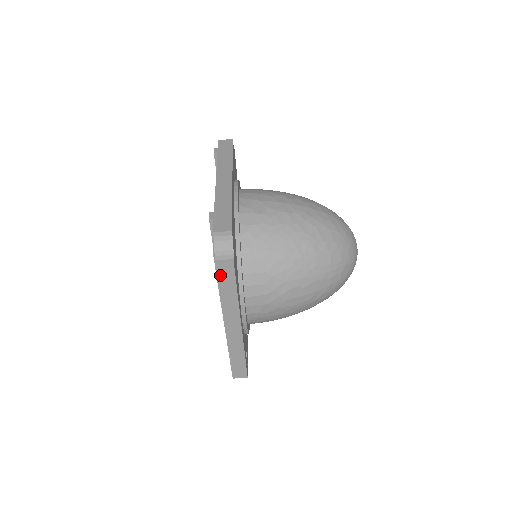
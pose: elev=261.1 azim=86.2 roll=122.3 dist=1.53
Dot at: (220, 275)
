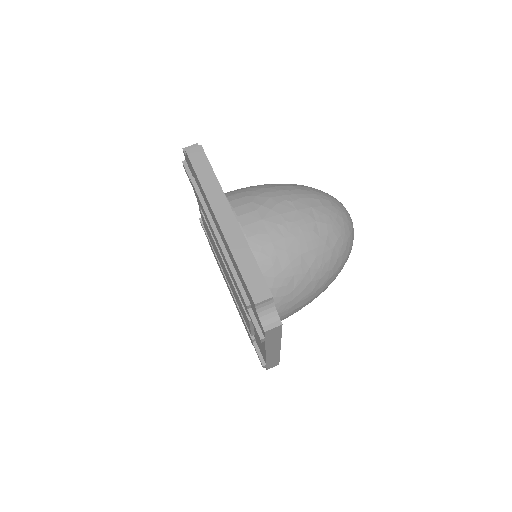
Dot at: (193, 160)
